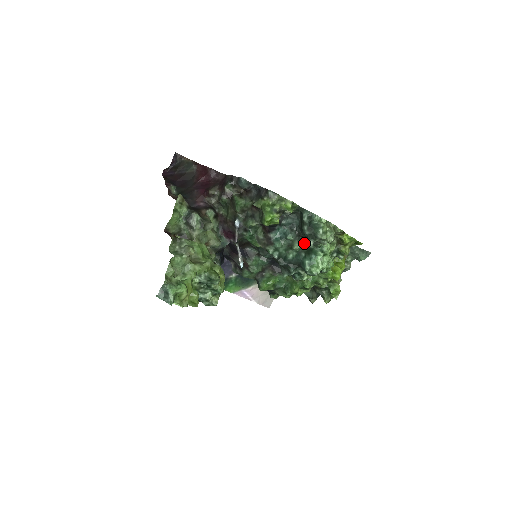
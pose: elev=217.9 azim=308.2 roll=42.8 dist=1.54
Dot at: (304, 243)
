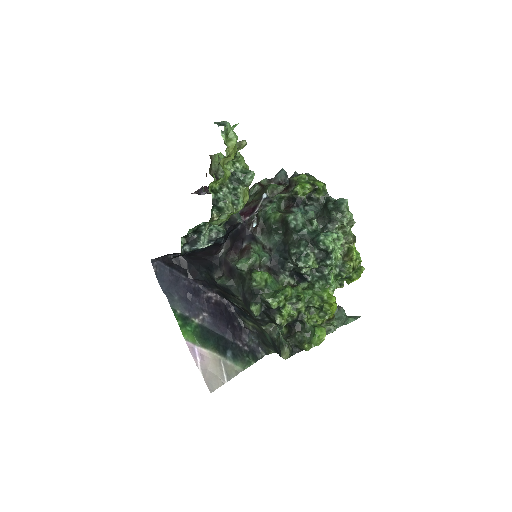
Dot at: occluded
